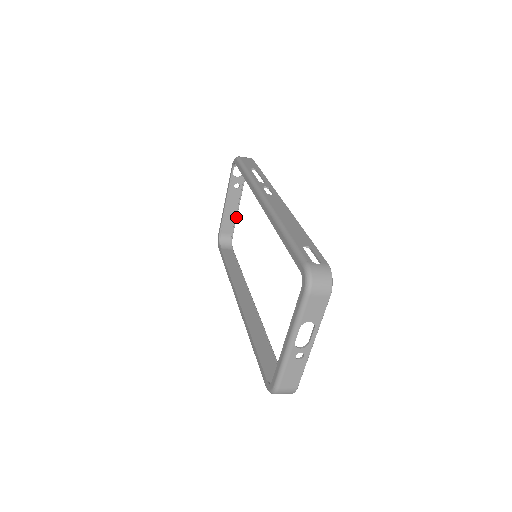
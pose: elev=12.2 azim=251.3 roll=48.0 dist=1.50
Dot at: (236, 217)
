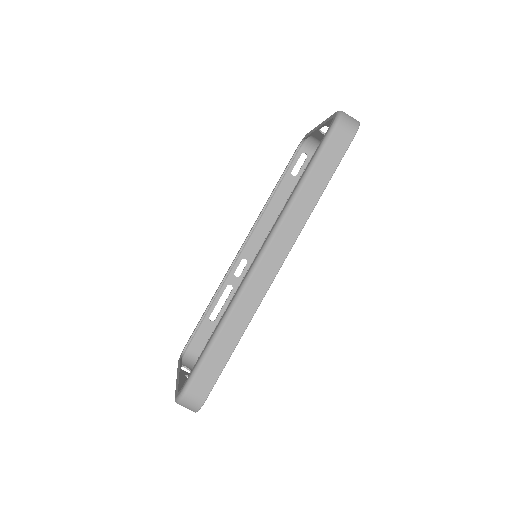
Dot at: occluded
